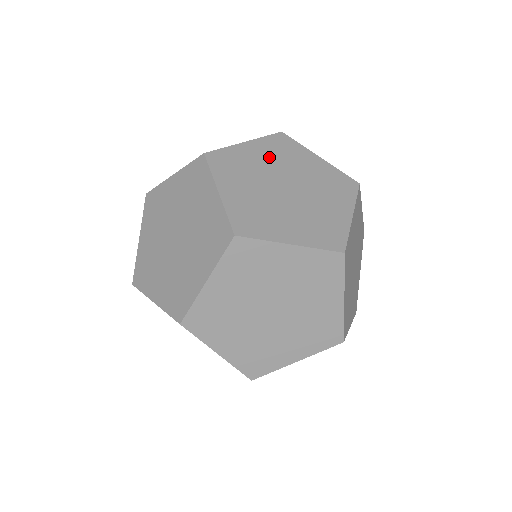
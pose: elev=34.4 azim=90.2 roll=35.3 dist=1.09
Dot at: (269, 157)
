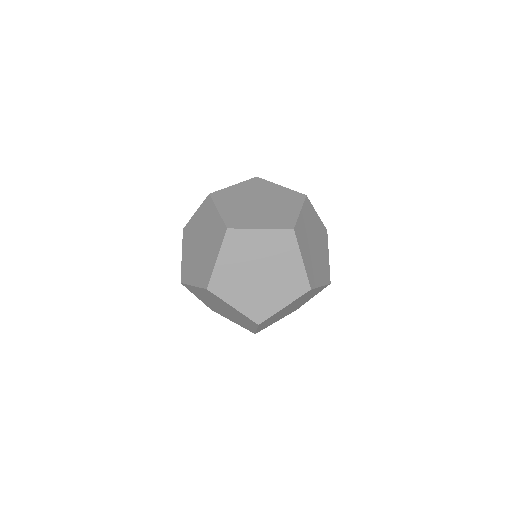
Dot at: (308, 222)
